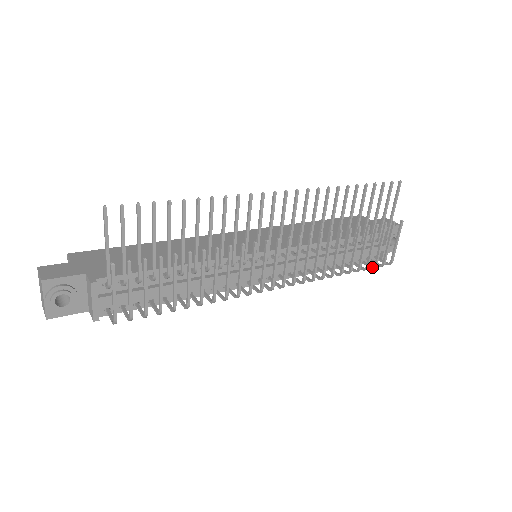
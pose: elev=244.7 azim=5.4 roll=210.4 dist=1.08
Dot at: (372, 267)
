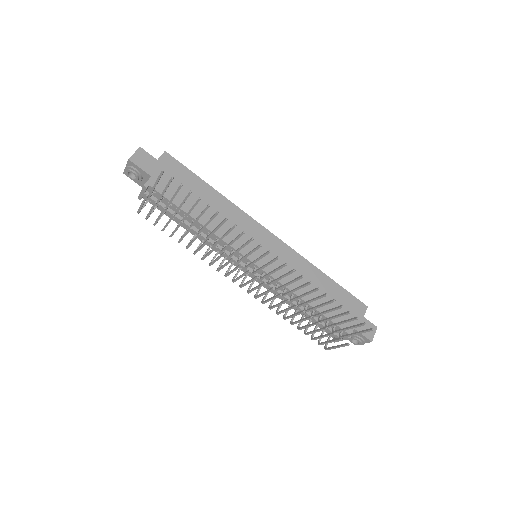
Dot at: (311, 337)
